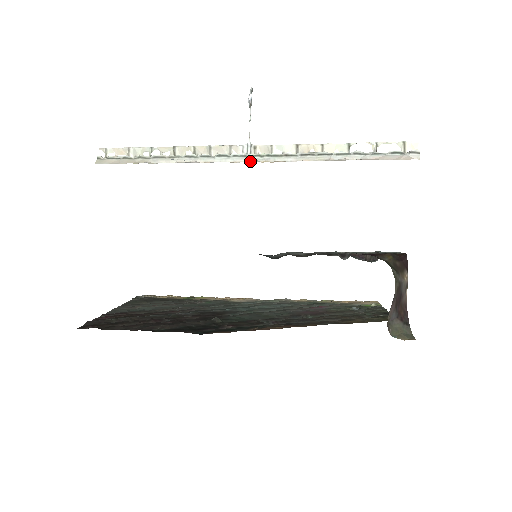
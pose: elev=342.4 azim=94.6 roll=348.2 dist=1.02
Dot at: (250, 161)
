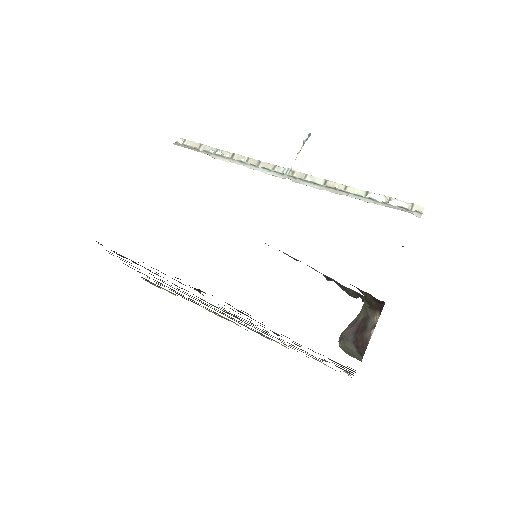
Dot at: (285, 178)
